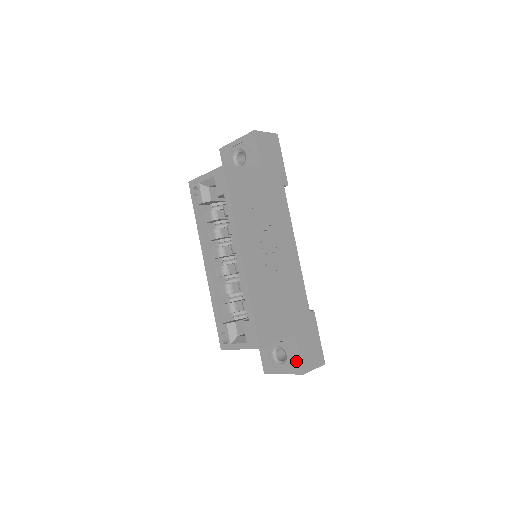
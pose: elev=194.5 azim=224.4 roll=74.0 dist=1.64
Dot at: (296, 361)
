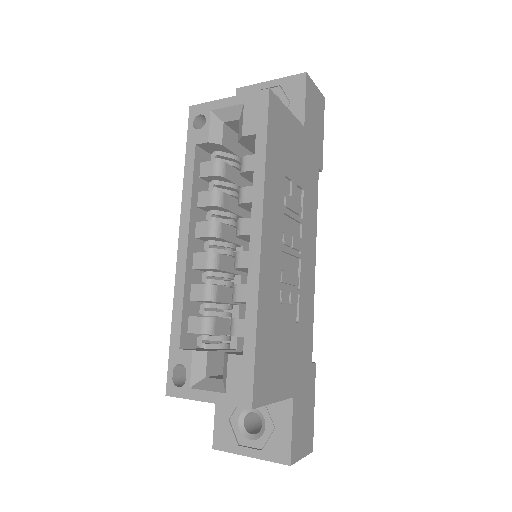
Dot at: (282, 440)
